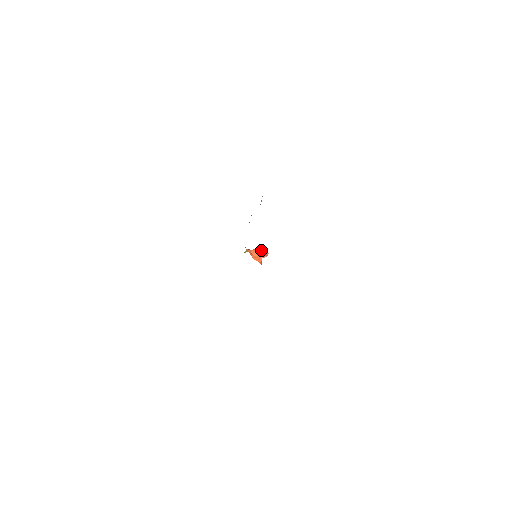
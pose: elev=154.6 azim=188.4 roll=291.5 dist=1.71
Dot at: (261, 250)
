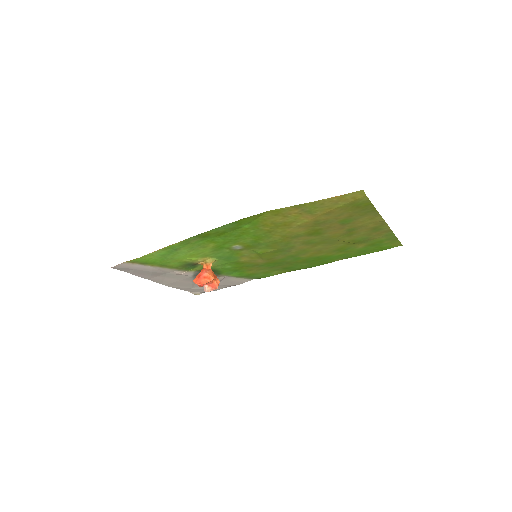
Dot at: occluded
